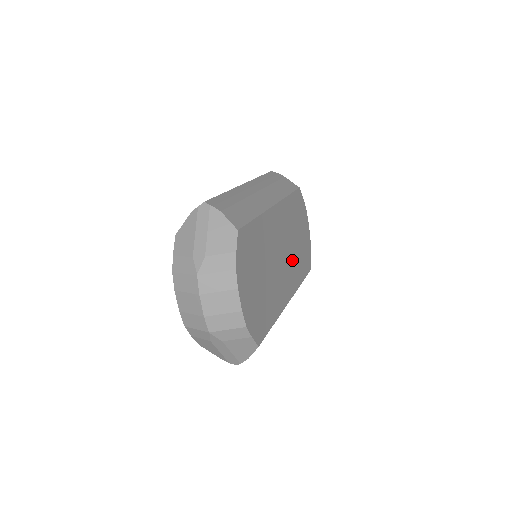
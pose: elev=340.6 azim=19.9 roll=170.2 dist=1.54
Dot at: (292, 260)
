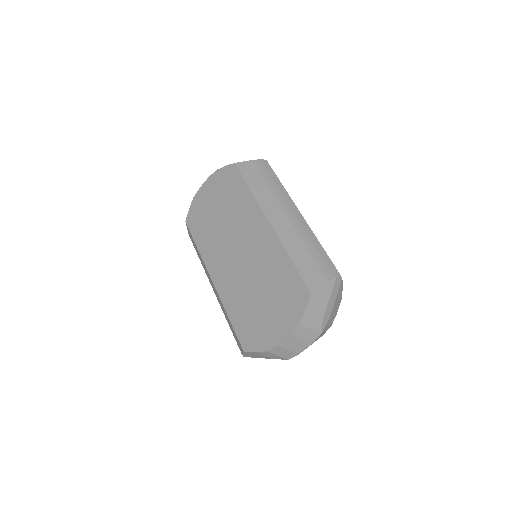
Dot at: occluded
